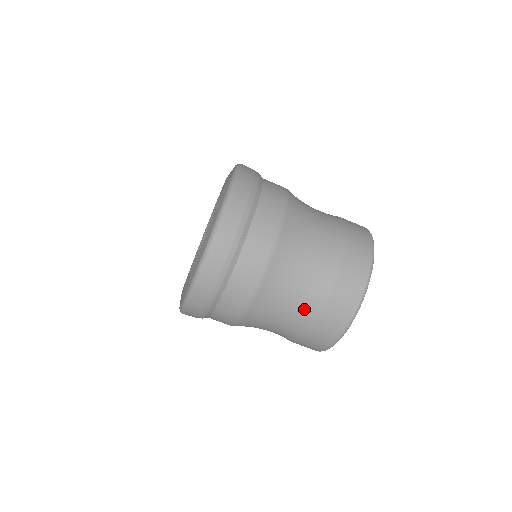
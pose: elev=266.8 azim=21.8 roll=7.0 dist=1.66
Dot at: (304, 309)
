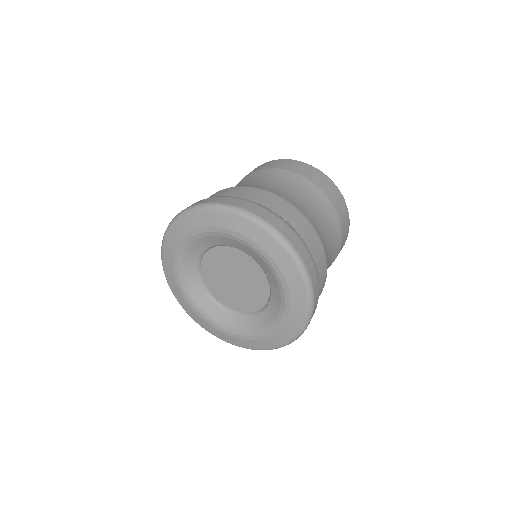
Dot at: (333, 228)
